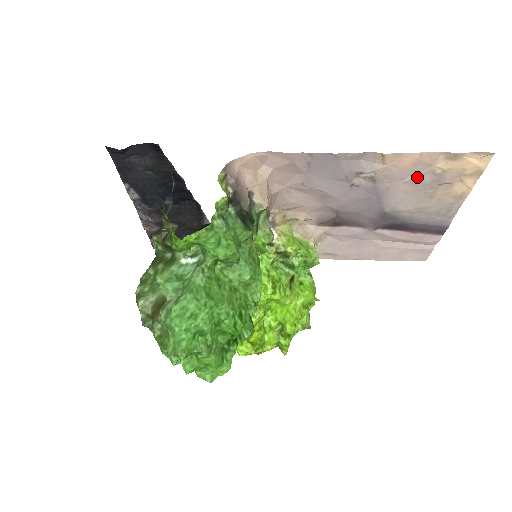
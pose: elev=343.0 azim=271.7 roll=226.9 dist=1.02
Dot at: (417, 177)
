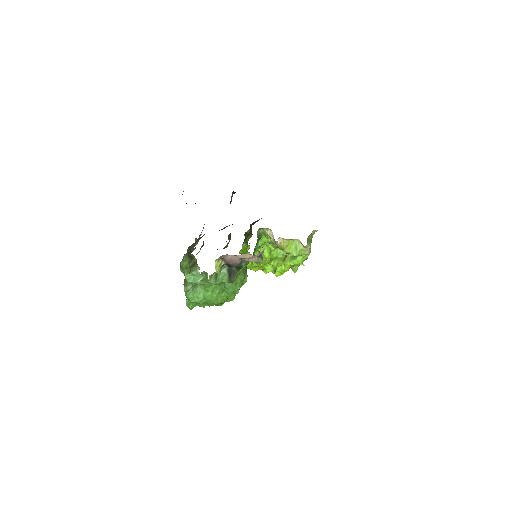
Dot at: occluded
